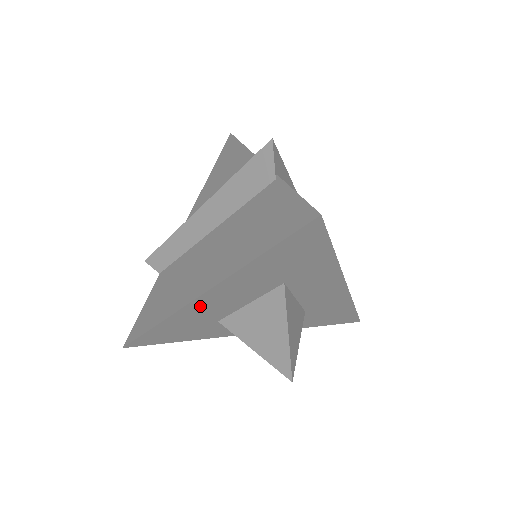
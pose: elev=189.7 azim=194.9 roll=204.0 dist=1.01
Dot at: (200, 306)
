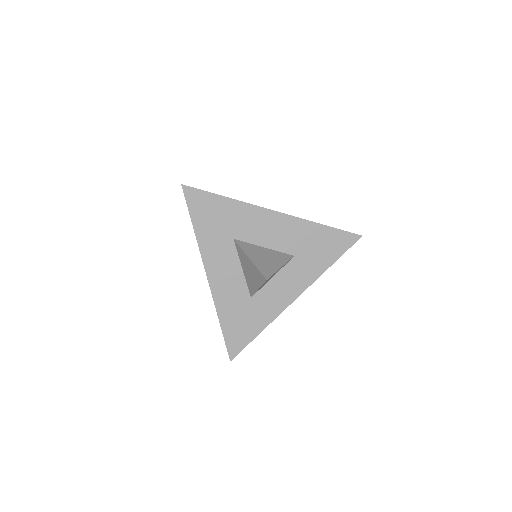
Dot at: (259, 216)
